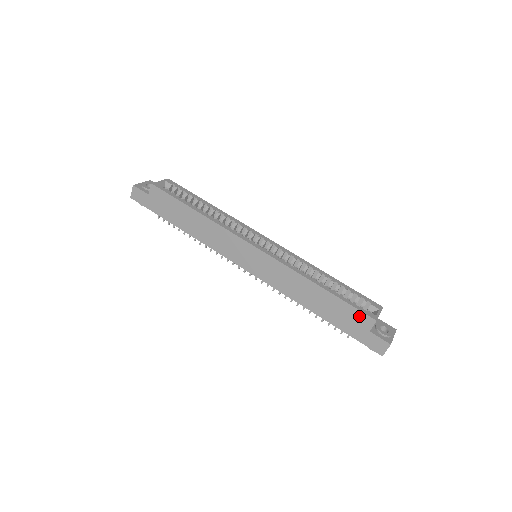
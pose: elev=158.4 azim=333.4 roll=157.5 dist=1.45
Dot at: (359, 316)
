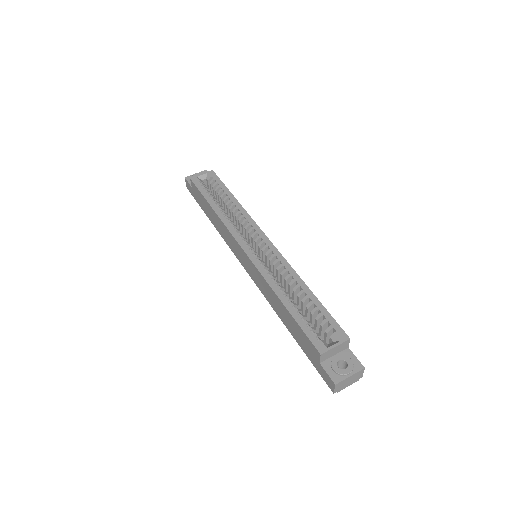
Dot at: (310, 344)
